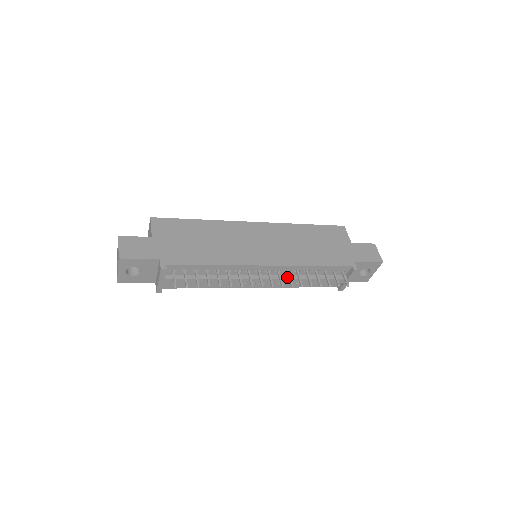
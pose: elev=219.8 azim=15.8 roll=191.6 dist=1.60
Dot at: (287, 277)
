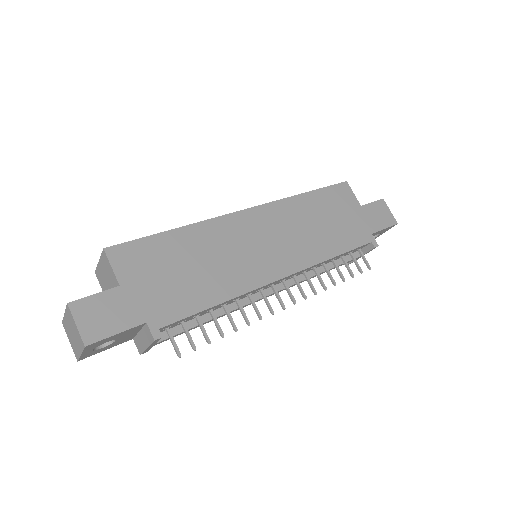
Dot at: (302, 278)
